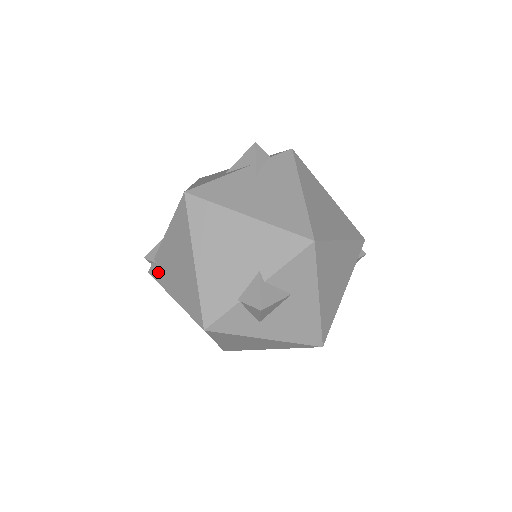
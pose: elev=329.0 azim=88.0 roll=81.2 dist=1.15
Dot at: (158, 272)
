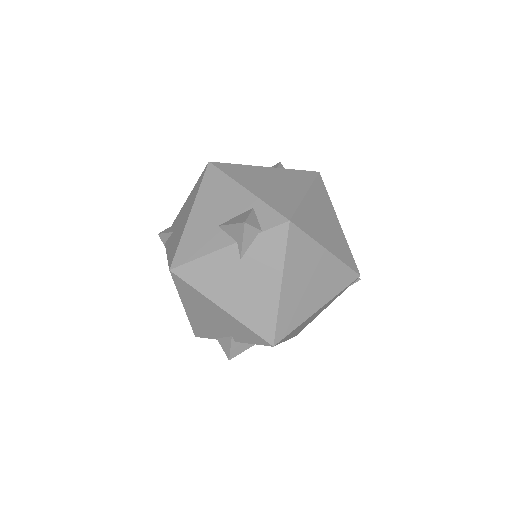
Dot at: occluded
